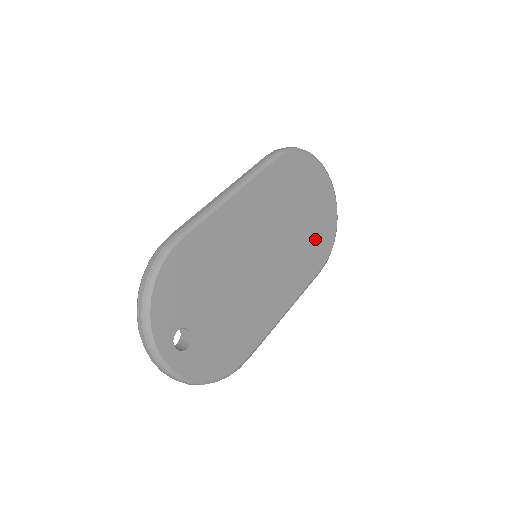
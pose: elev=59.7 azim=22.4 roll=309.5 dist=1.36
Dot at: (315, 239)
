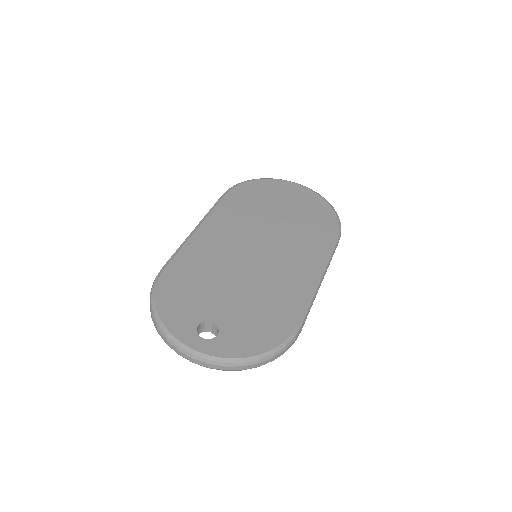
Dot at: (310, 220)
